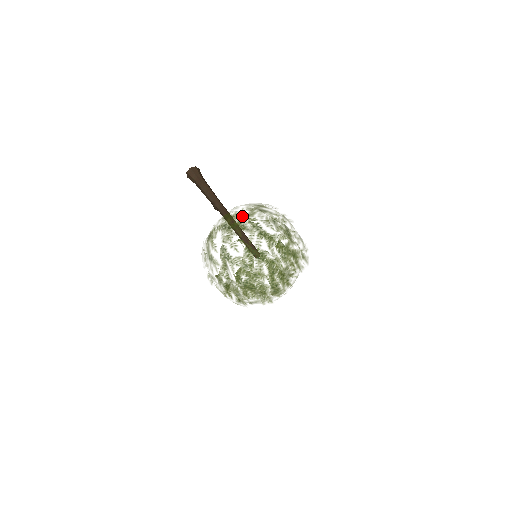
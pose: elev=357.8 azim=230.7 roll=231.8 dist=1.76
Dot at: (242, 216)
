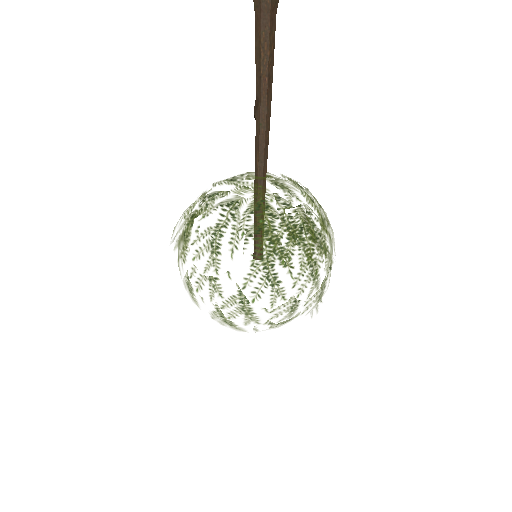
Dot at: (233, 270)
